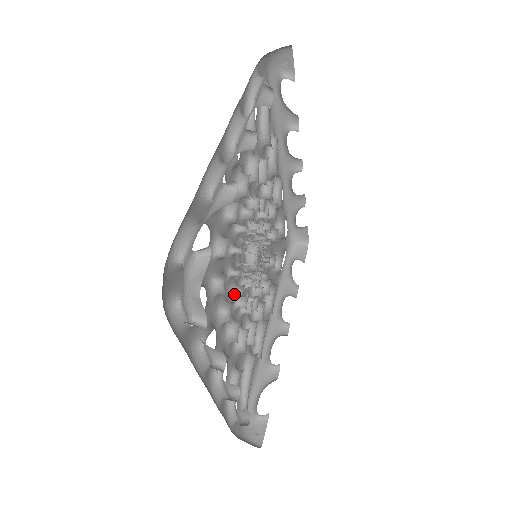
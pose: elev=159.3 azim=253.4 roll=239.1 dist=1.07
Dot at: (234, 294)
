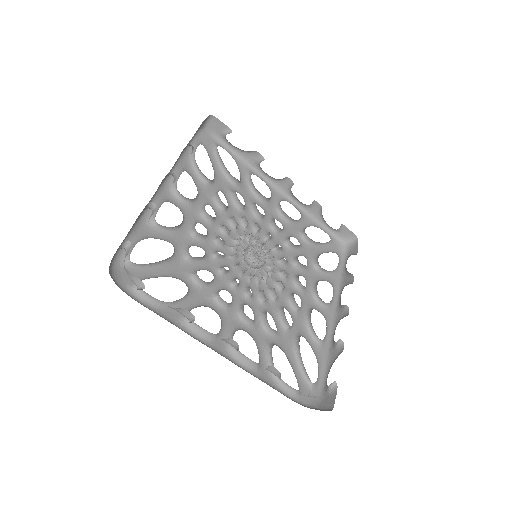
Dot at: (222, 227)
